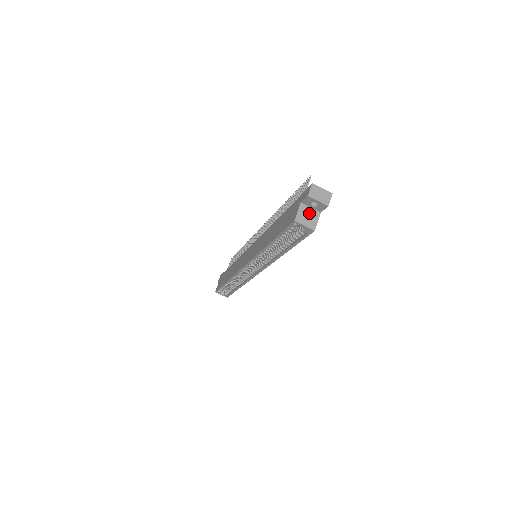
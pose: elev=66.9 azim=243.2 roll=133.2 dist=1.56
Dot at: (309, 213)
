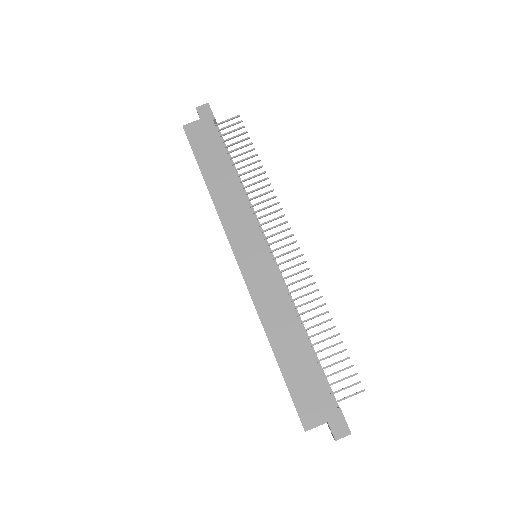
Dot at: occluded
